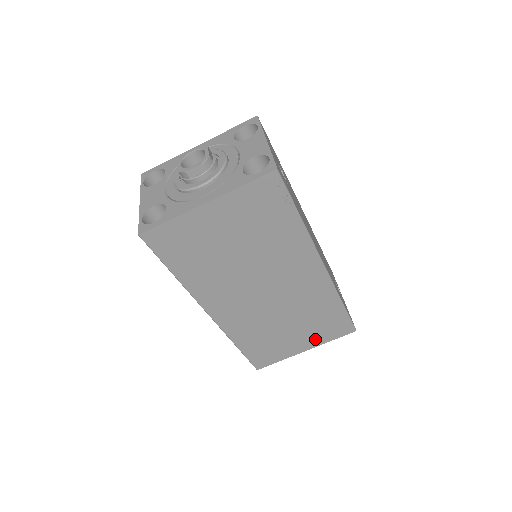
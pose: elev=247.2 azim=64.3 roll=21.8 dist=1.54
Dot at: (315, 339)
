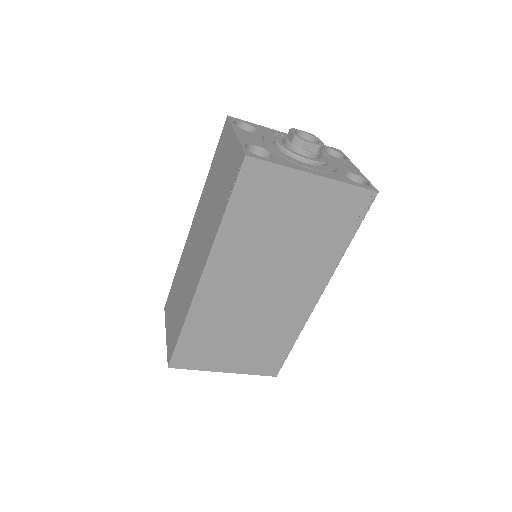
Dot at: (244, 364)
